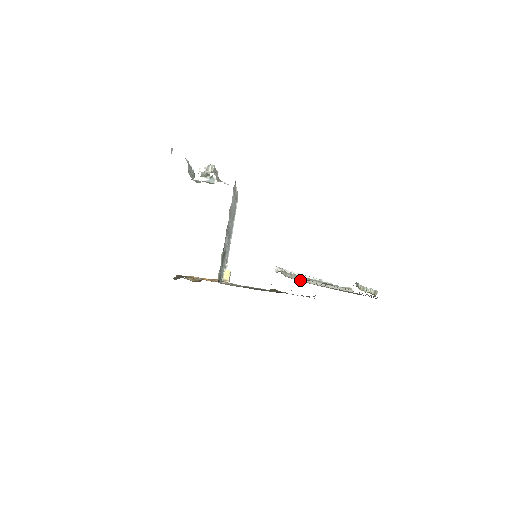
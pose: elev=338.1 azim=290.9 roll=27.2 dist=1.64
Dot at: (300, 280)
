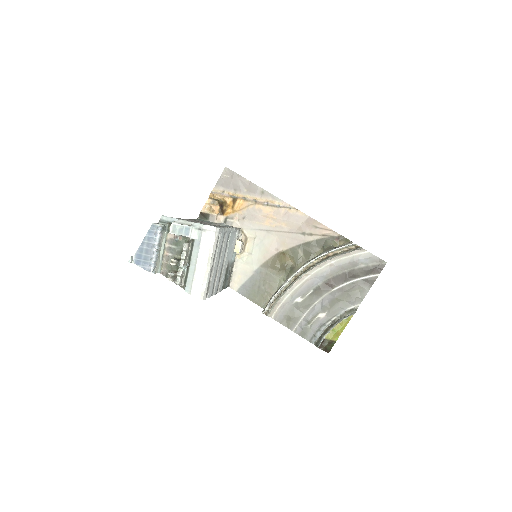
Dot at: (295, 282)
